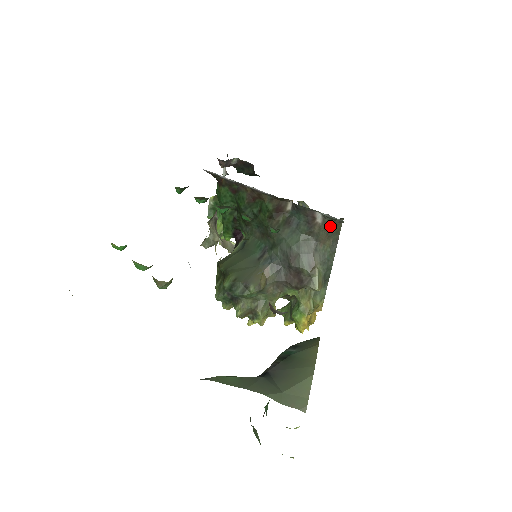
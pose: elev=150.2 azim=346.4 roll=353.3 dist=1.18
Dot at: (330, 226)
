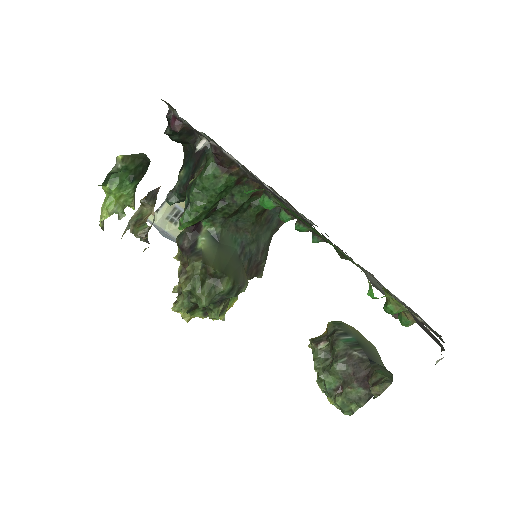
Dot at: (283, 223)
